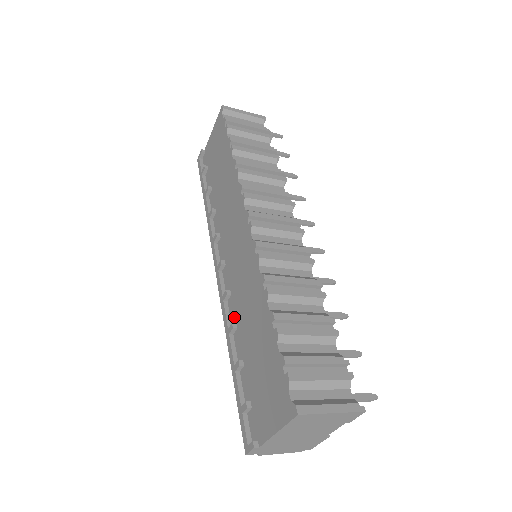
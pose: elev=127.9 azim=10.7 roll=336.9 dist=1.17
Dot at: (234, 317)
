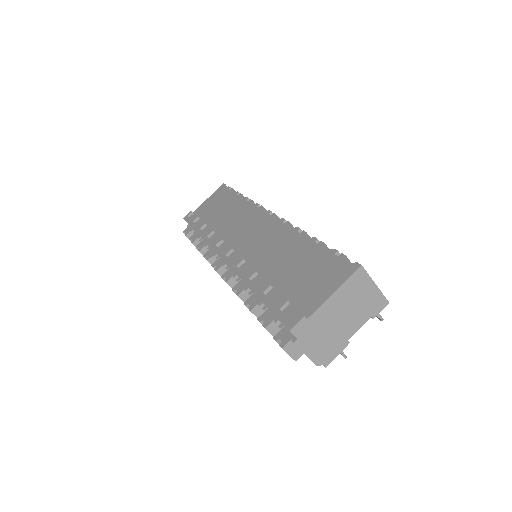
Dot at: (252, 270)
